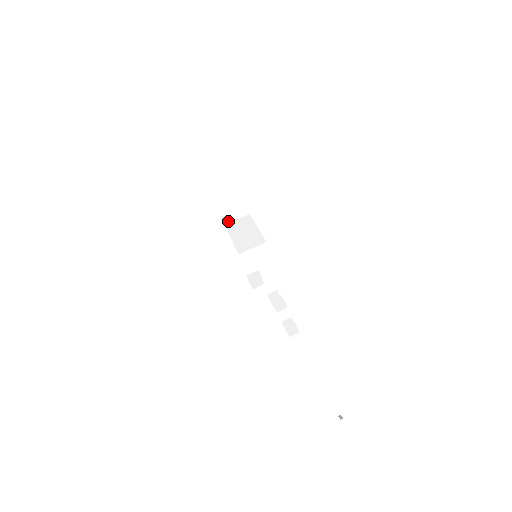
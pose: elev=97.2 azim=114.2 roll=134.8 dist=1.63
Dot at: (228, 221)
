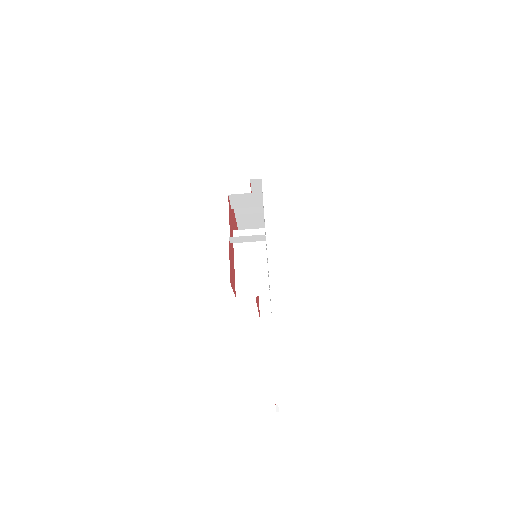
Dot at: occluded
